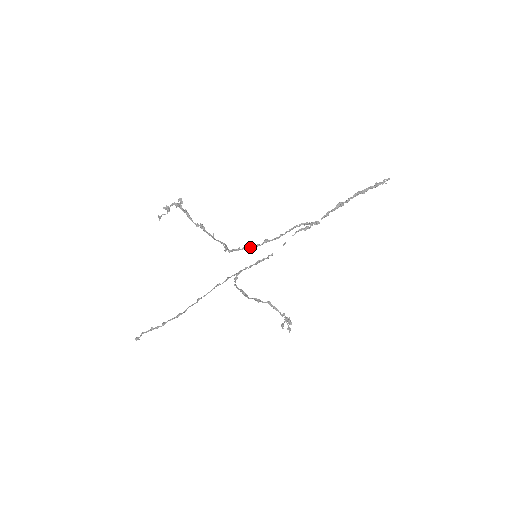
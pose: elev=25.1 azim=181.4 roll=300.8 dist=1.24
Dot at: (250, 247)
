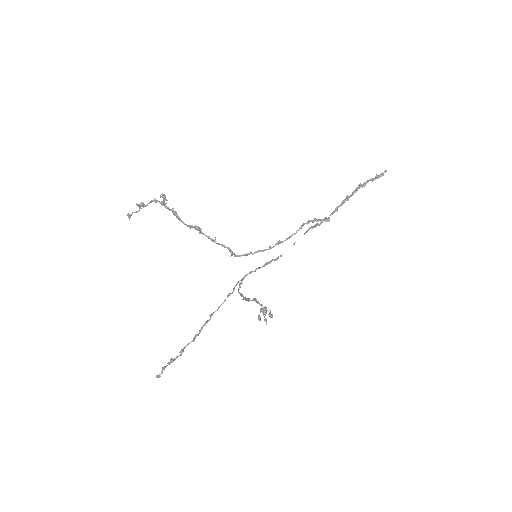
Dot at: (262, 250)
